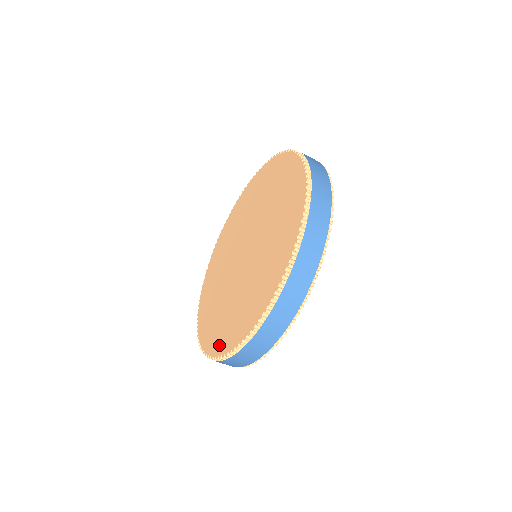
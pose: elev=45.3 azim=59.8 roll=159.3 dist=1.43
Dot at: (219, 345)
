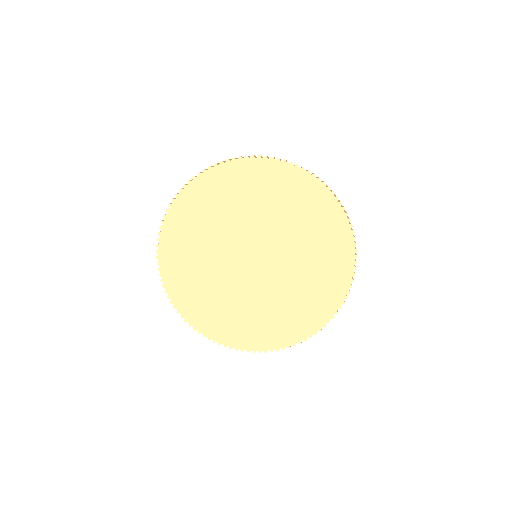
Dot at: (175, 287)
